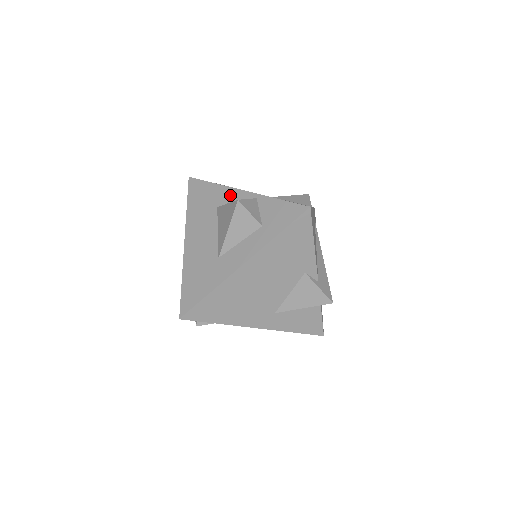
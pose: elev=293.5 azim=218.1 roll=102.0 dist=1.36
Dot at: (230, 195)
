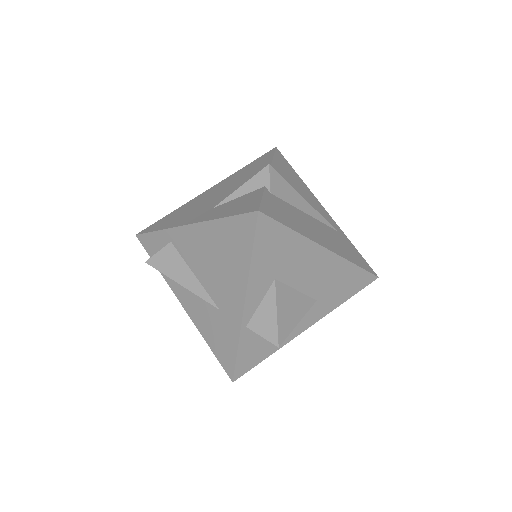
Dot at: occluded
